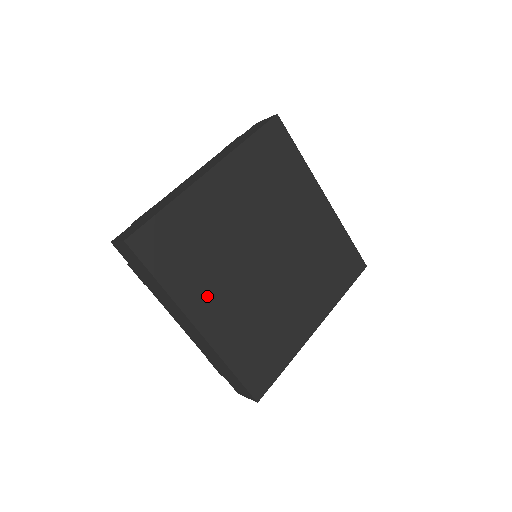
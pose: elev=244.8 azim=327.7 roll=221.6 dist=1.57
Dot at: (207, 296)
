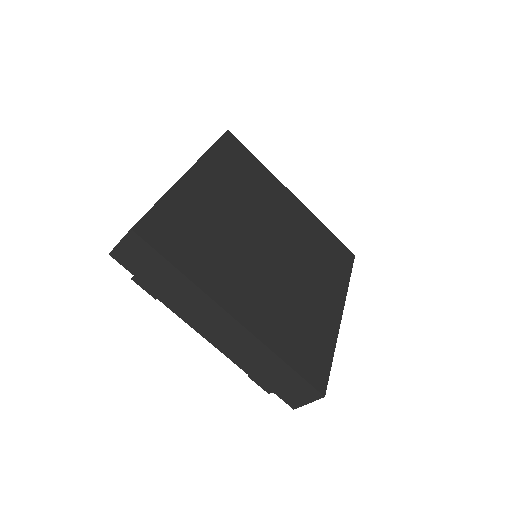
Dot at: (231, 284)
